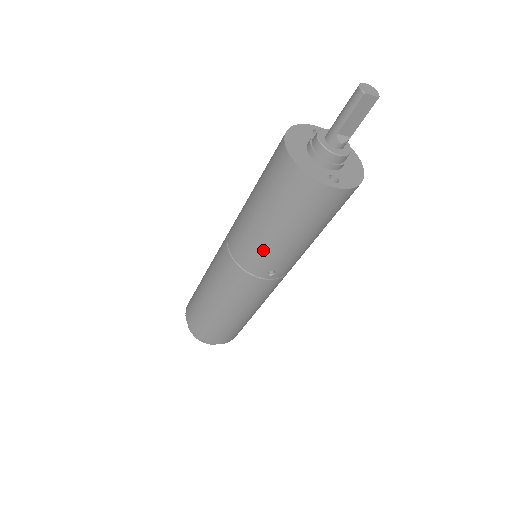
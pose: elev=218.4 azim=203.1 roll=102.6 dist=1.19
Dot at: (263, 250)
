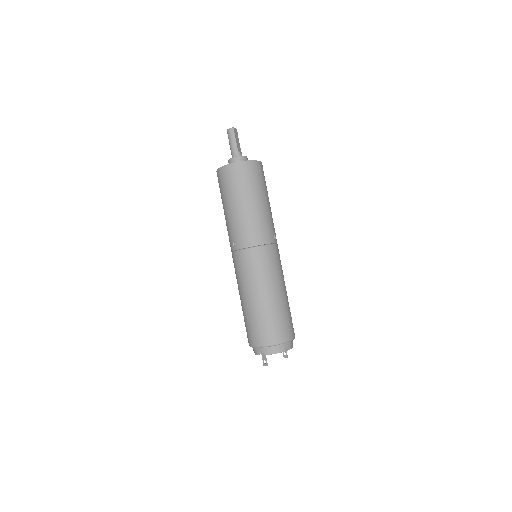
Dot at: (263, 221)
